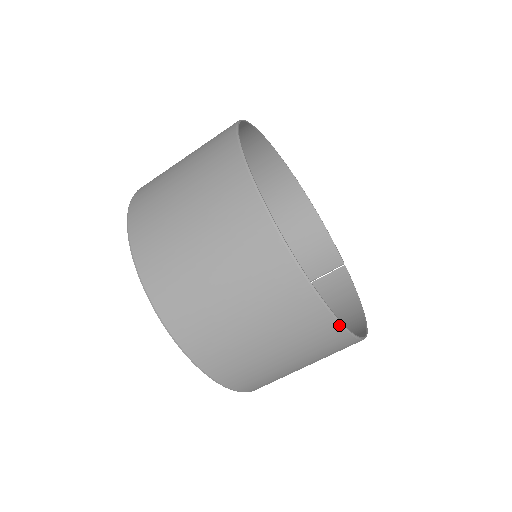
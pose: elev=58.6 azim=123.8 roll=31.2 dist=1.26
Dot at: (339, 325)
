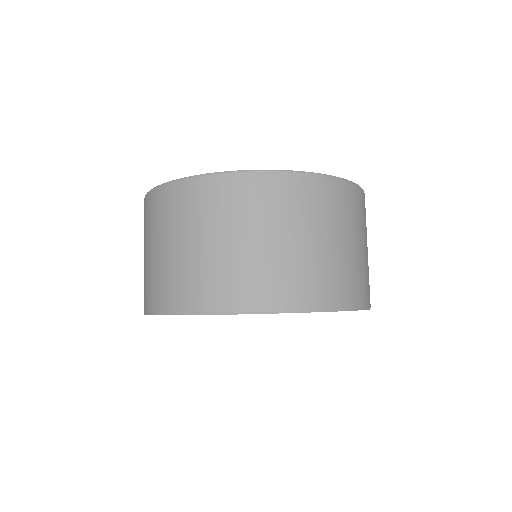
Dot at: (193, 179)
